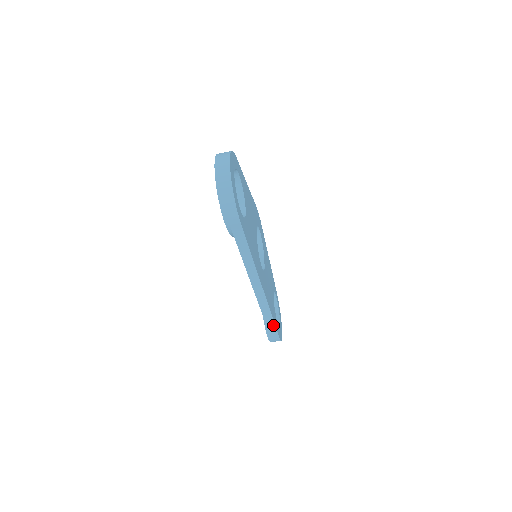
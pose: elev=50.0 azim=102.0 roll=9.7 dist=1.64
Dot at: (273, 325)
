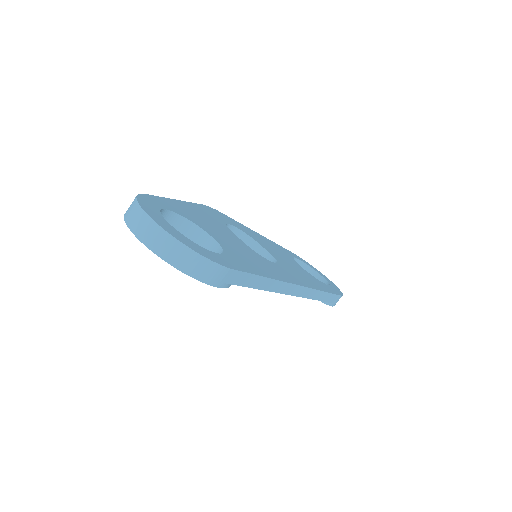
Dot at: (329, 295)
